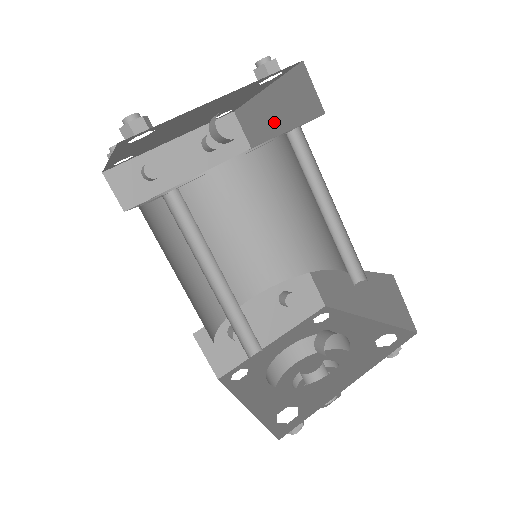
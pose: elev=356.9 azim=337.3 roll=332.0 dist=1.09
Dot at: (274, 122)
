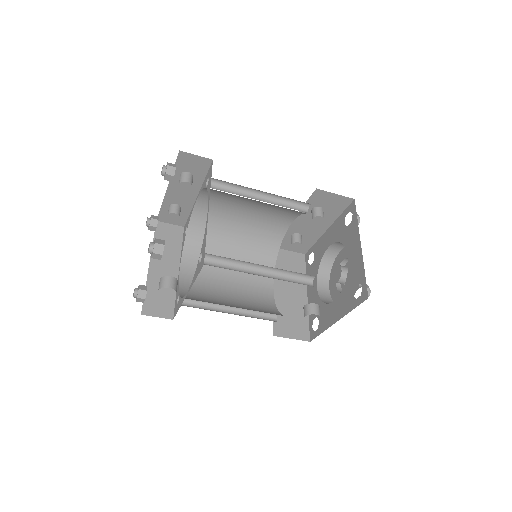
Dot at: occluded
